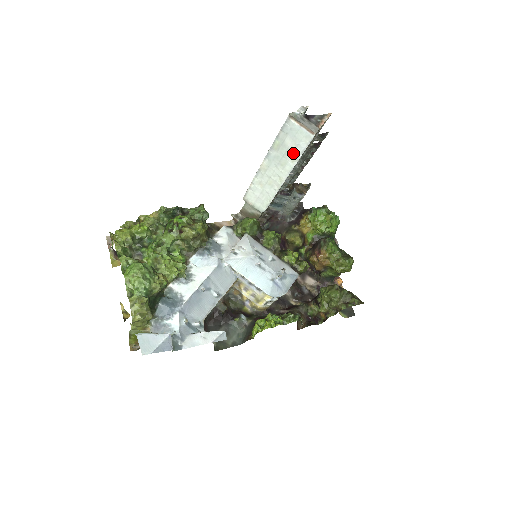
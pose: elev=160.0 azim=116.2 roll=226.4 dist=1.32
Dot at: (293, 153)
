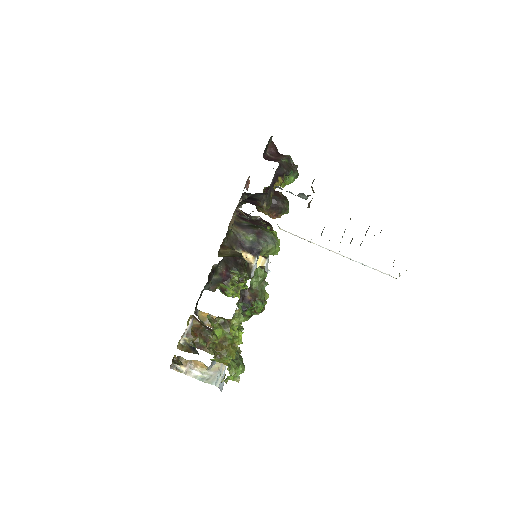
Dot at: occluded
